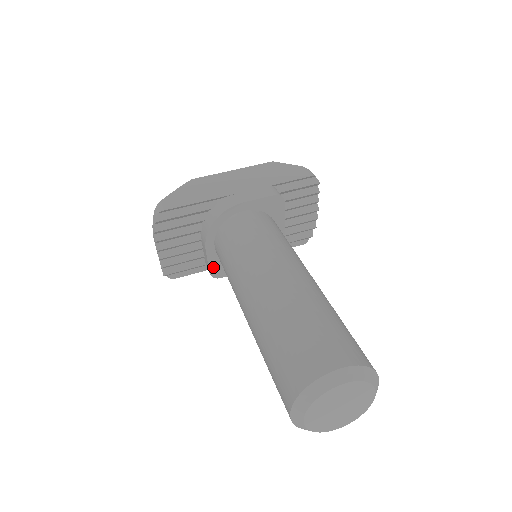
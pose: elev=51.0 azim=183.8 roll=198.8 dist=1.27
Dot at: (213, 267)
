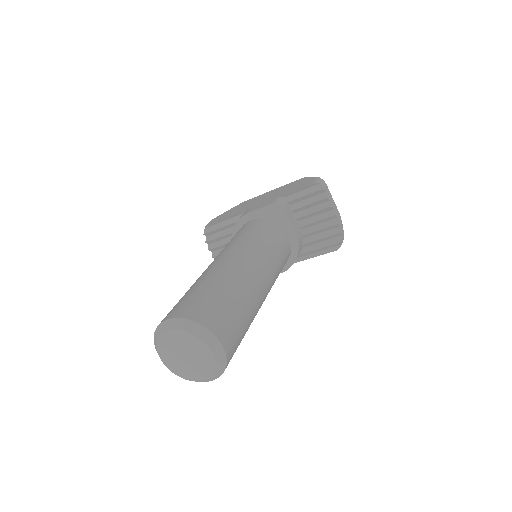
Dot at: occluded
